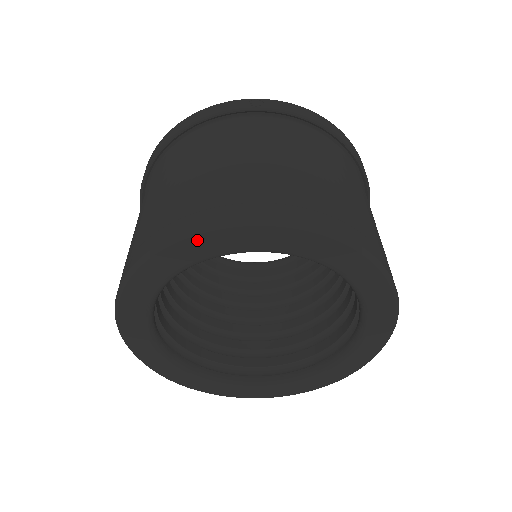
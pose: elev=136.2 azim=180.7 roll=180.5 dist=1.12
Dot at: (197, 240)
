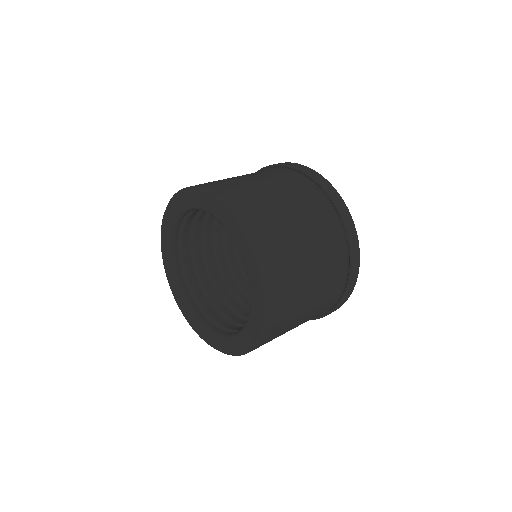
Dot at: (163, 227)
